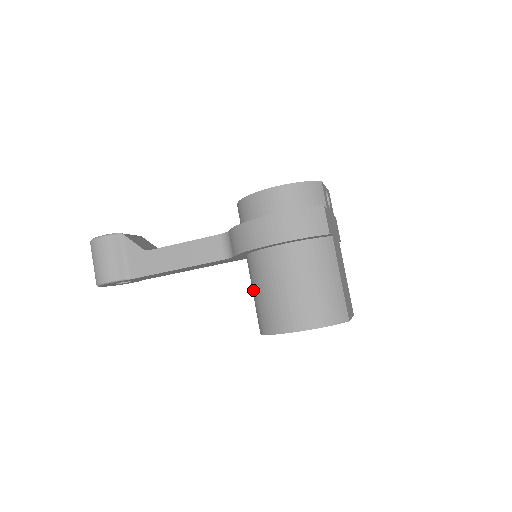
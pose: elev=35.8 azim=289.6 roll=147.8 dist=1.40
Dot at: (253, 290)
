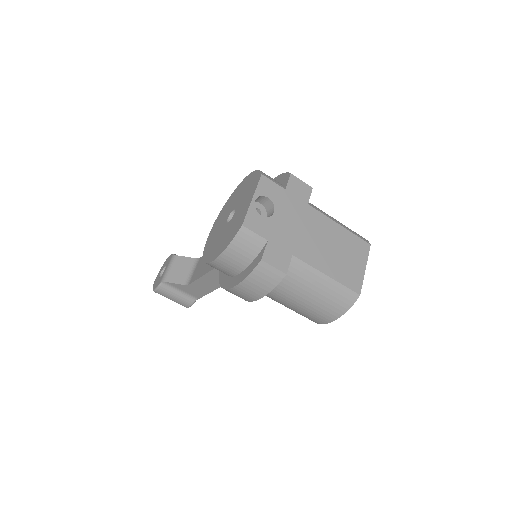
Dot at: occluded
